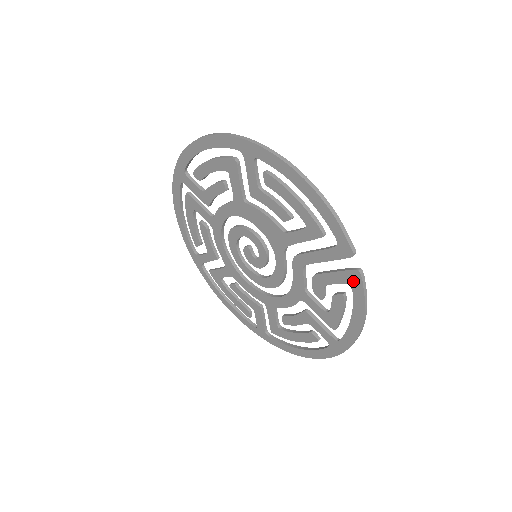
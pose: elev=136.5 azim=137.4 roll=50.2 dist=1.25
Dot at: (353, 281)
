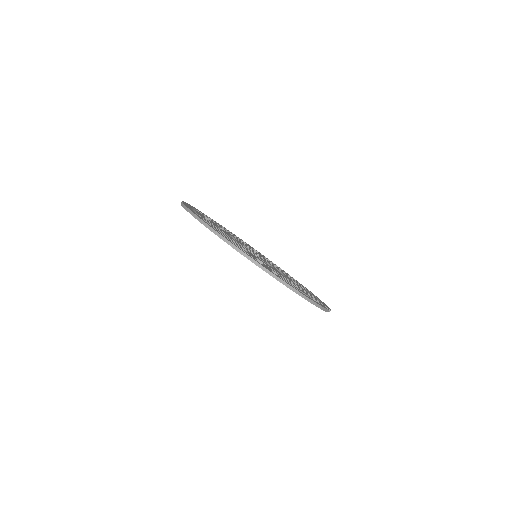
Dot at: occluded
